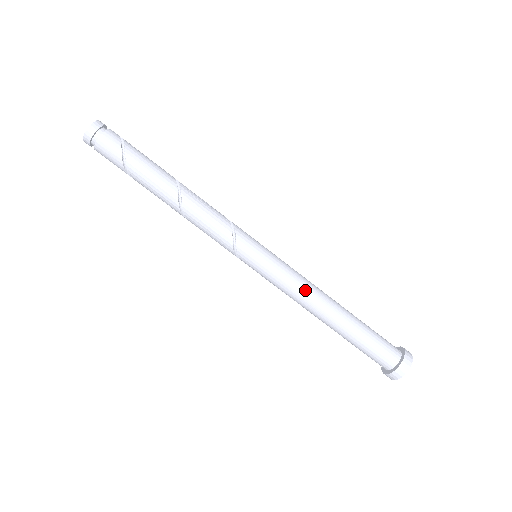
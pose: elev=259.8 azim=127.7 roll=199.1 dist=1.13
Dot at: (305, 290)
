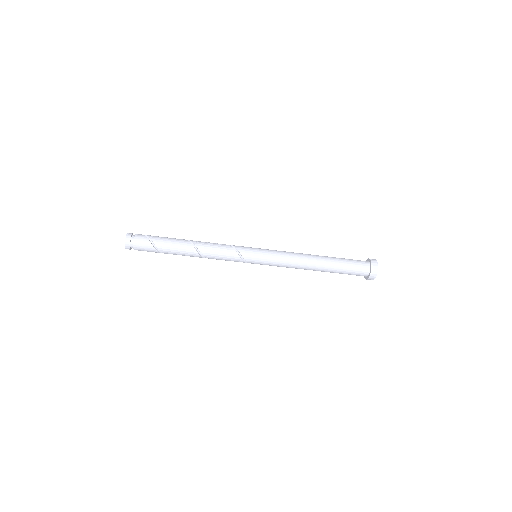
Dot at: (294, 258)
